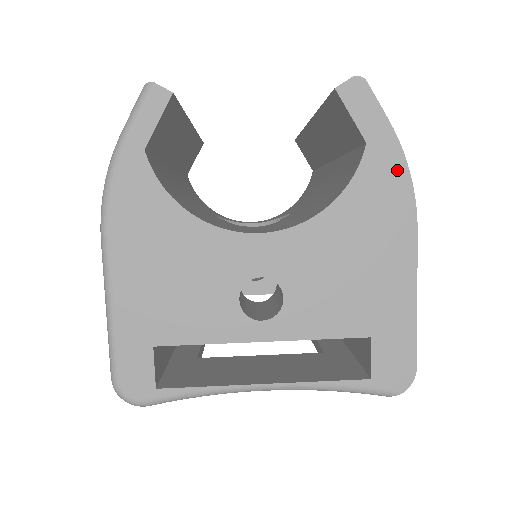
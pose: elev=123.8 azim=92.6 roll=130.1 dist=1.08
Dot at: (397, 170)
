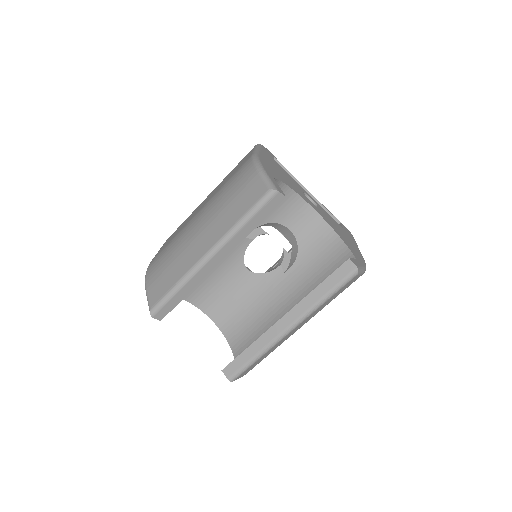
Dot at: occluded
